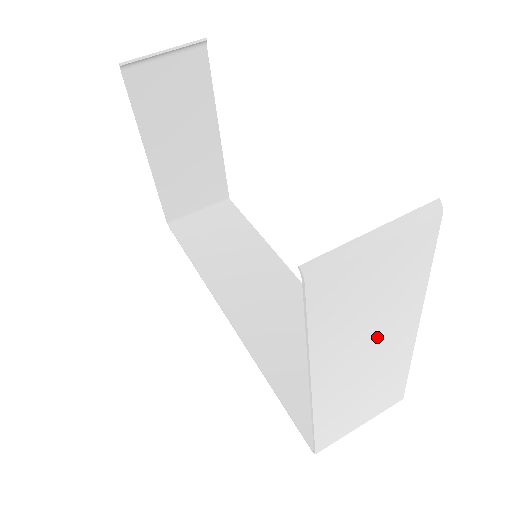
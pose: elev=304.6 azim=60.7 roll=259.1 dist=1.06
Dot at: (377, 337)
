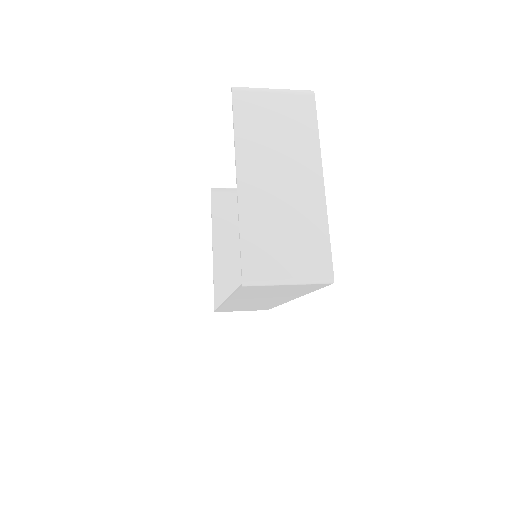
Dot at: (287, 166)
